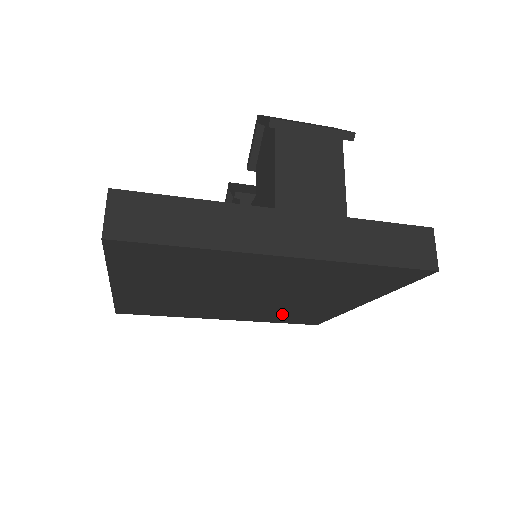
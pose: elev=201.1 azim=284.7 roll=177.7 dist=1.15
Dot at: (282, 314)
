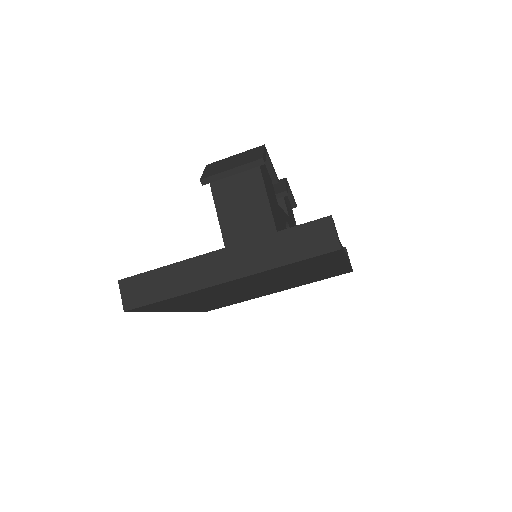
Dot at: (308, 280)
